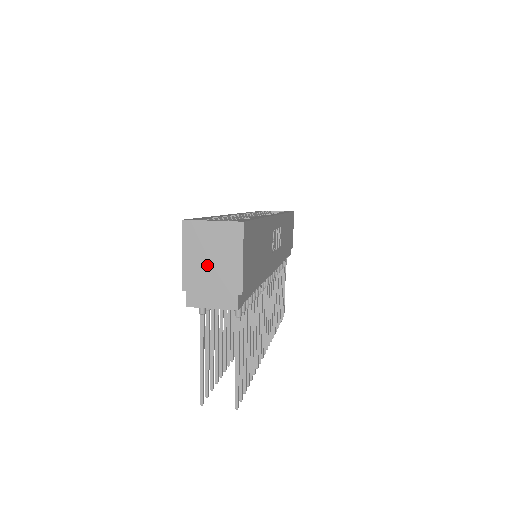
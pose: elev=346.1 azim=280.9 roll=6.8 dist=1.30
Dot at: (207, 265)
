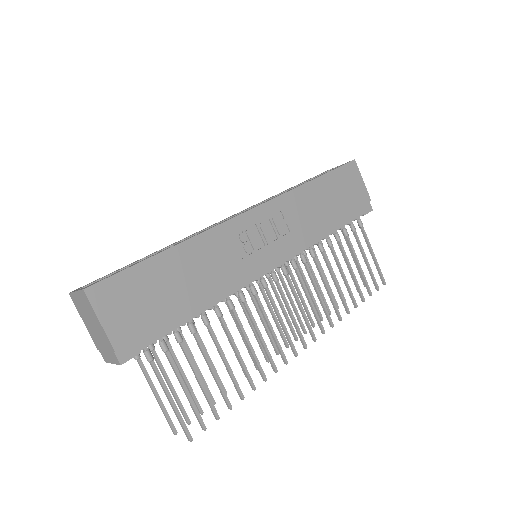
Dot at: (93, 328)
